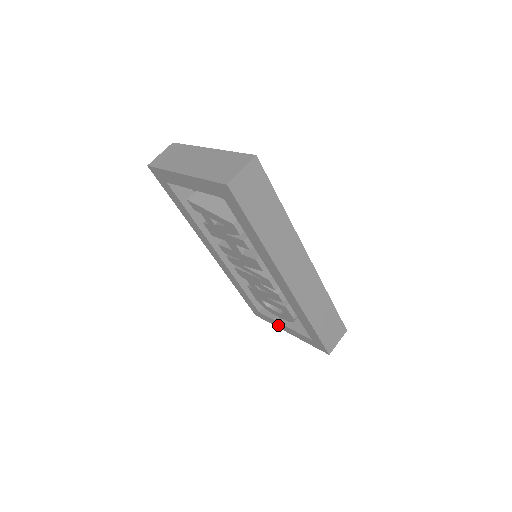
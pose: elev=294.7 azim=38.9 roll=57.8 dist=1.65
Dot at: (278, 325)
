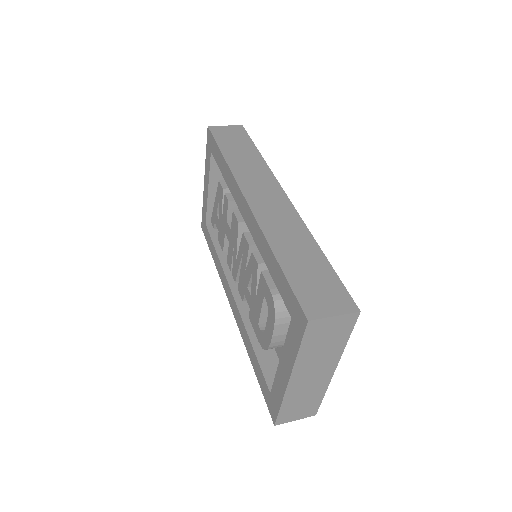
Dot at: (281, 383)
